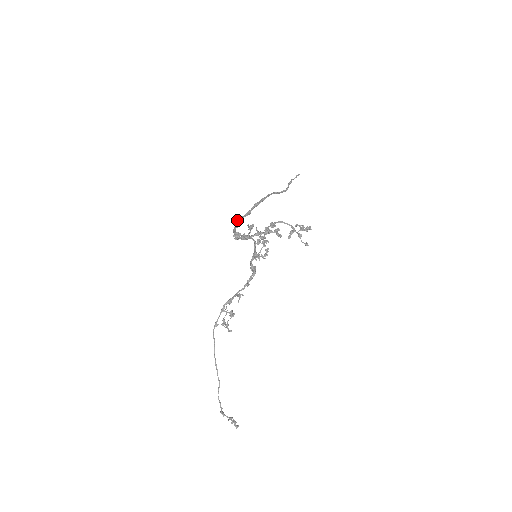
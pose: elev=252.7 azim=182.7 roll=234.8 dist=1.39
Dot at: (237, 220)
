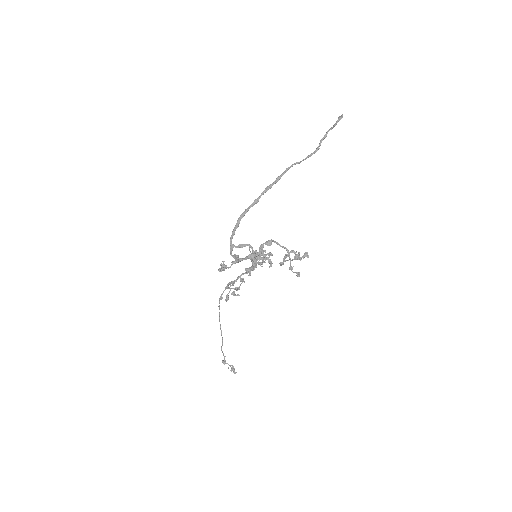
Dot at: (240, 215)
